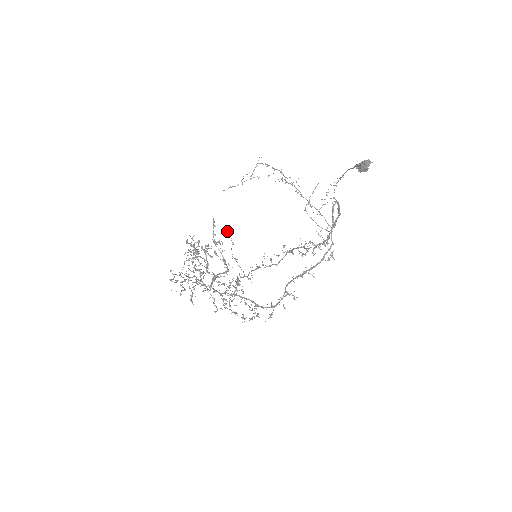
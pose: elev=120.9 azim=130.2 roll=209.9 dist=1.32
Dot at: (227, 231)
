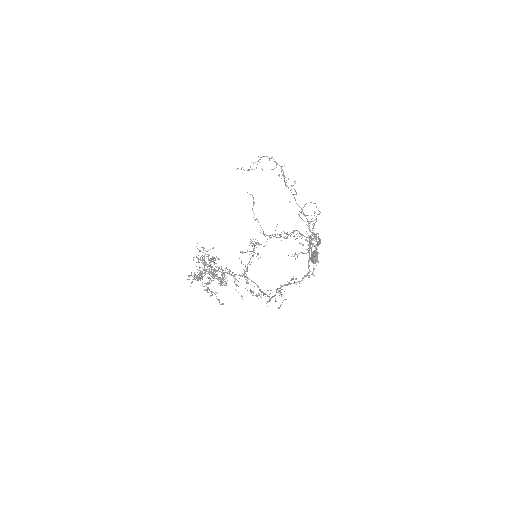
Dot at: occluded
